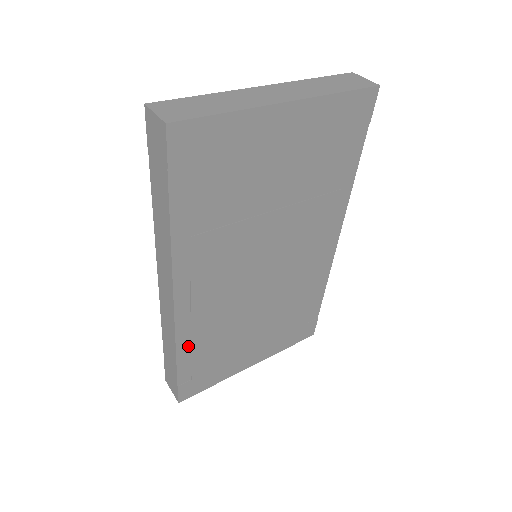
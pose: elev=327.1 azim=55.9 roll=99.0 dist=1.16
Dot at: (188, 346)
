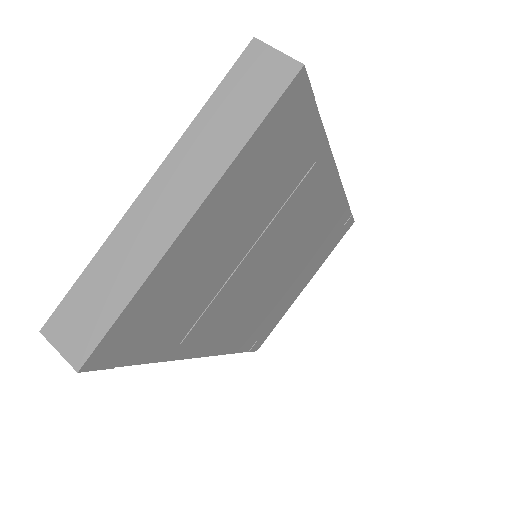
Dot at: (238, 343)
